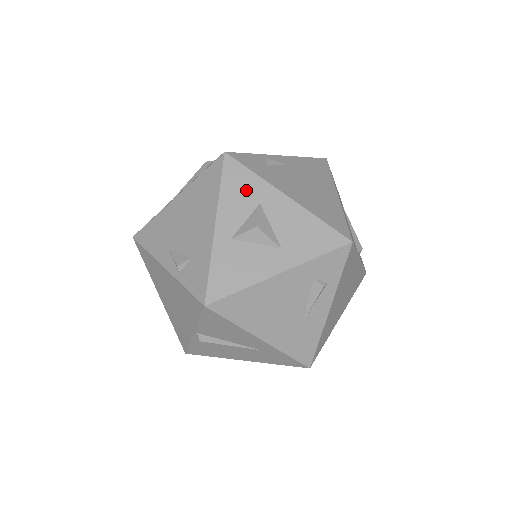
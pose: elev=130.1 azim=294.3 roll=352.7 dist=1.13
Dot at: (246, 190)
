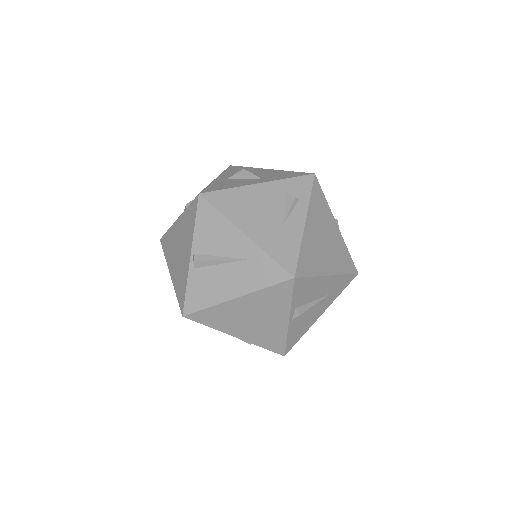
Dot at: occluded
